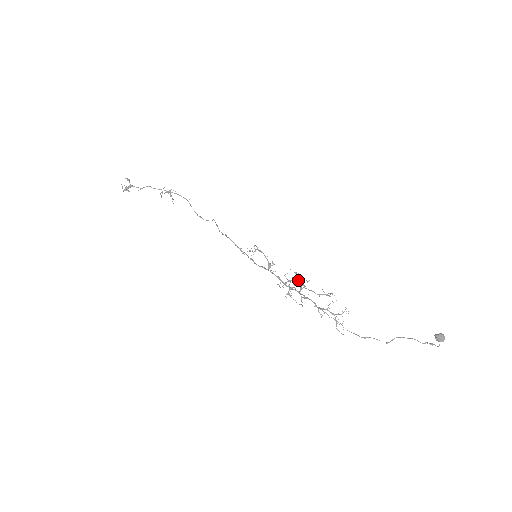
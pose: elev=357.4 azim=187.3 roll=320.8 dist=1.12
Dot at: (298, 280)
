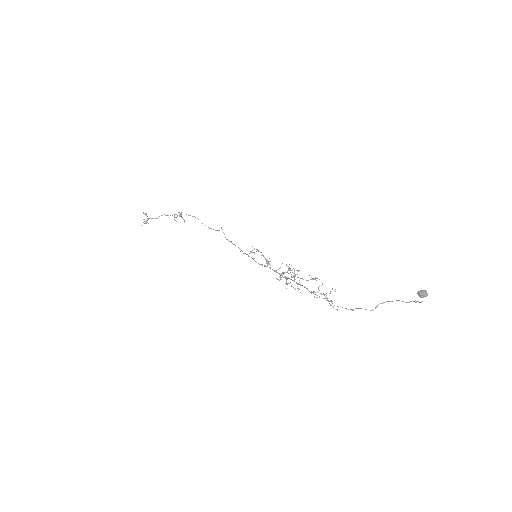
Dot at: (291, 270)
